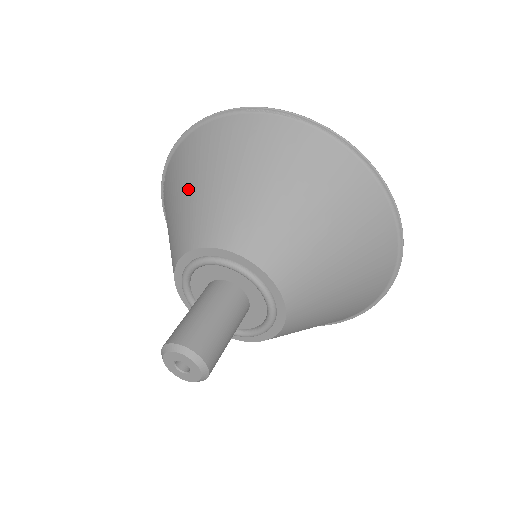
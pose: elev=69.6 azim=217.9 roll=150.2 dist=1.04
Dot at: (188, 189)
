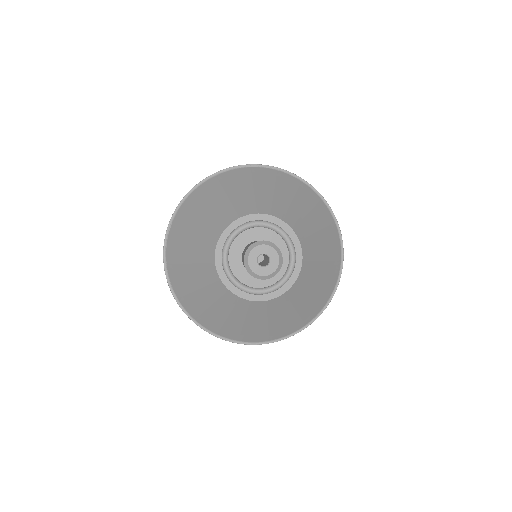
Dot at: (212, 204)
